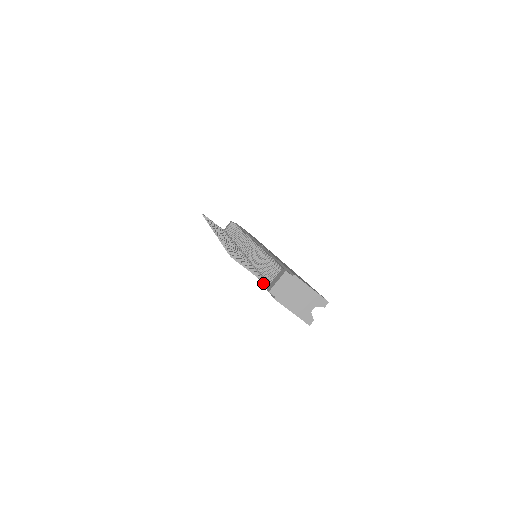
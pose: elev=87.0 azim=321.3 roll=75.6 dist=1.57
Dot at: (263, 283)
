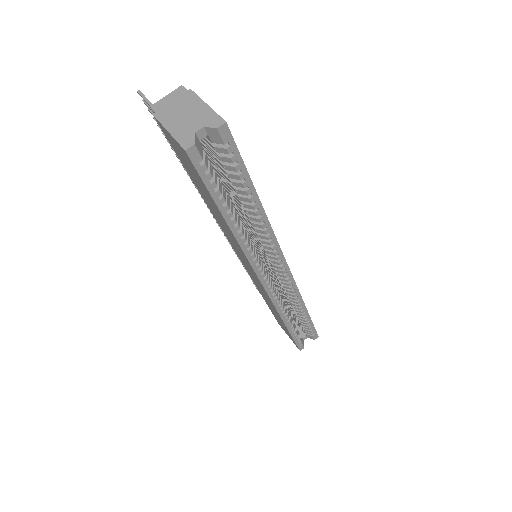
Dot at: occluded
